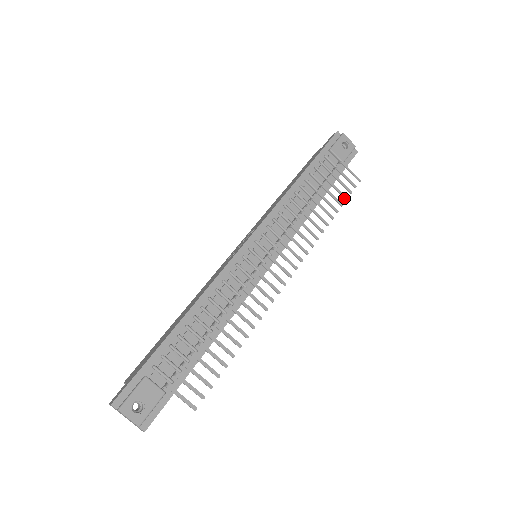
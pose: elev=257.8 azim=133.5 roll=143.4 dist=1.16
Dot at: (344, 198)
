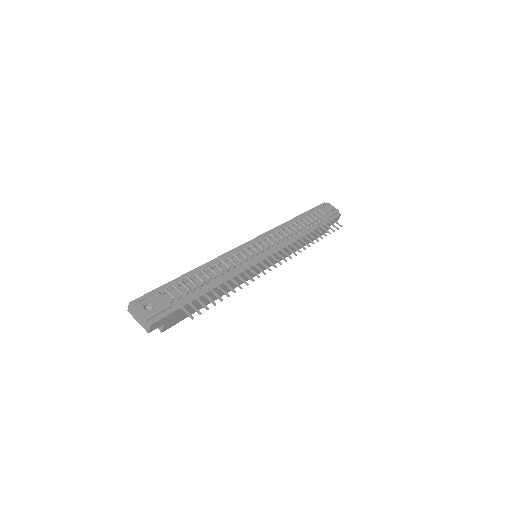
Dot at: occluded
